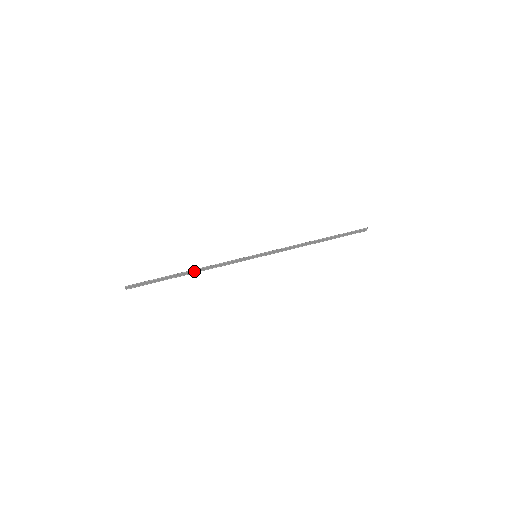
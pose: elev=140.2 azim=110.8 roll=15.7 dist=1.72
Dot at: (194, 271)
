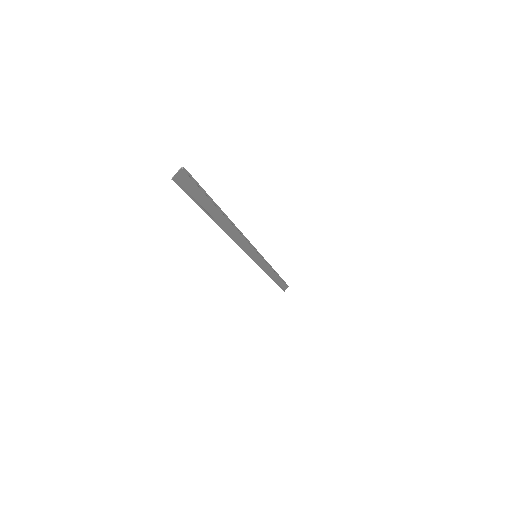
Dot at: (226, 227)
